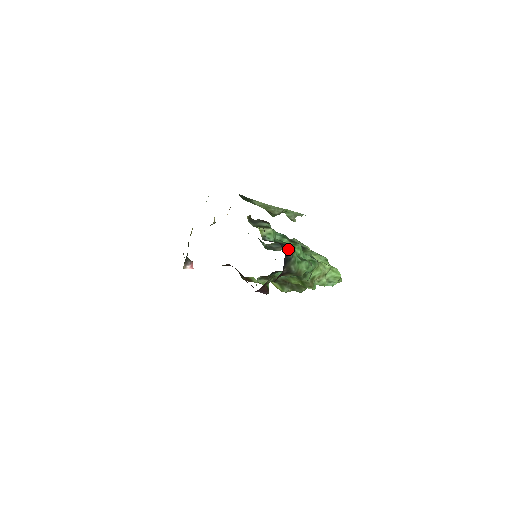
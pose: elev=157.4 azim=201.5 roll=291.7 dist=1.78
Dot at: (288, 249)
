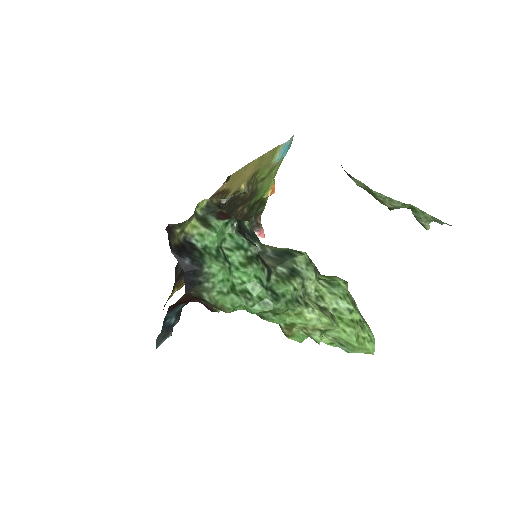
Dot at: (193, 268)
